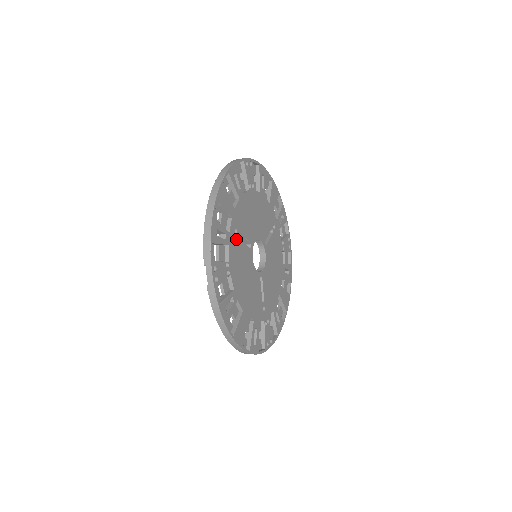
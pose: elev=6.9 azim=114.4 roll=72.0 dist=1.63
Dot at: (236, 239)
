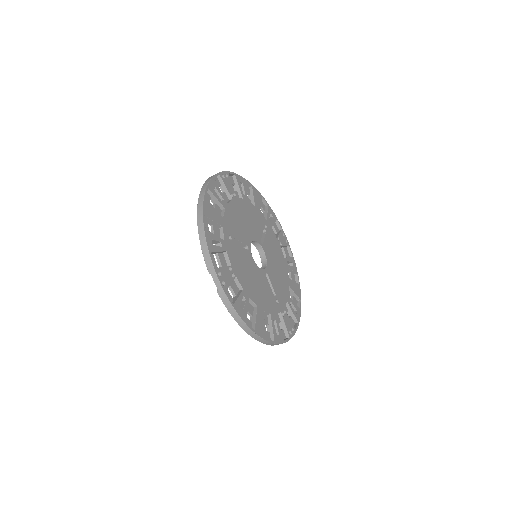
Dot at: (232, 244)
